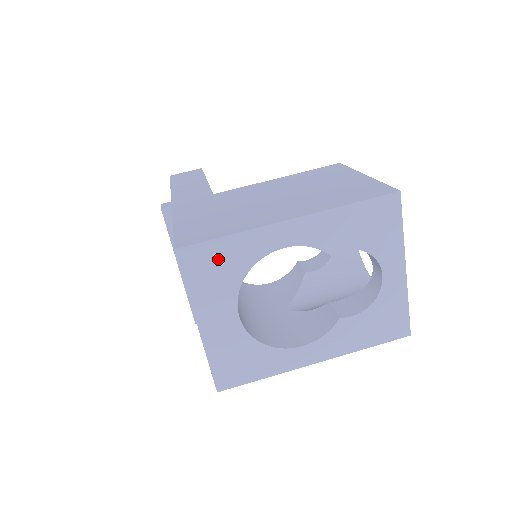
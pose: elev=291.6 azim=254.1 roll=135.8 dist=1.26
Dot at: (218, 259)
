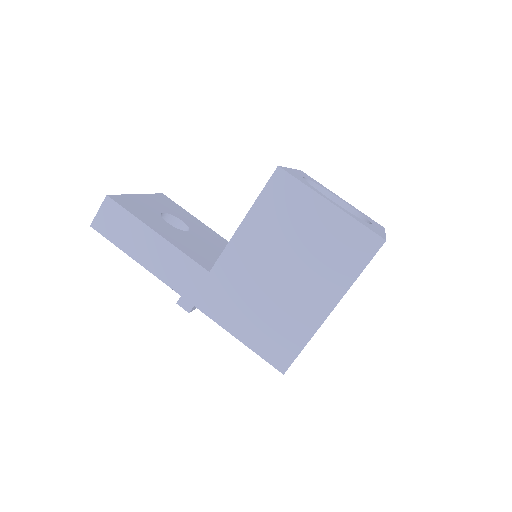
Dot at: occluded
